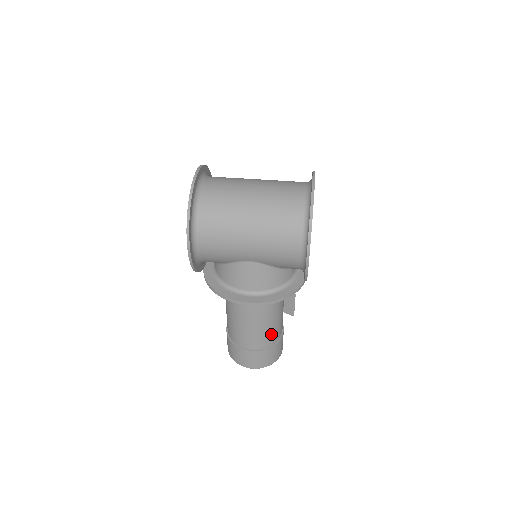
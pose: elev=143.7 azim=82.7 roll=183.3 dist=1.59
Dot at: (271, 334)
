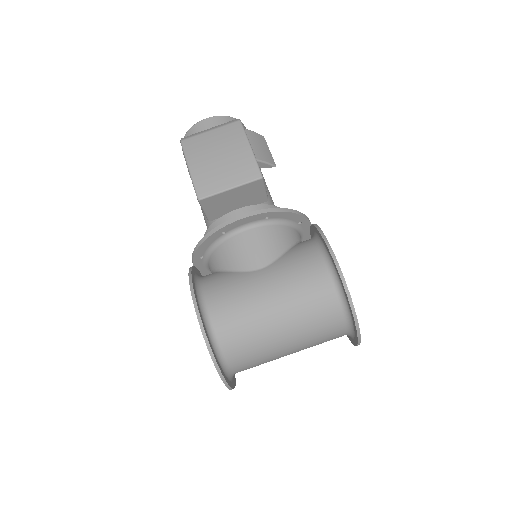
Dot at: occluded
